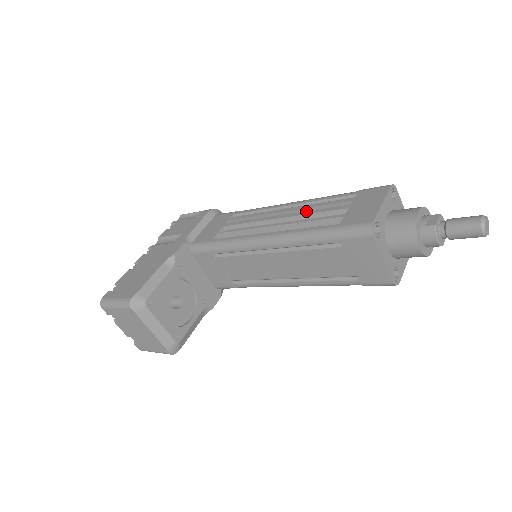
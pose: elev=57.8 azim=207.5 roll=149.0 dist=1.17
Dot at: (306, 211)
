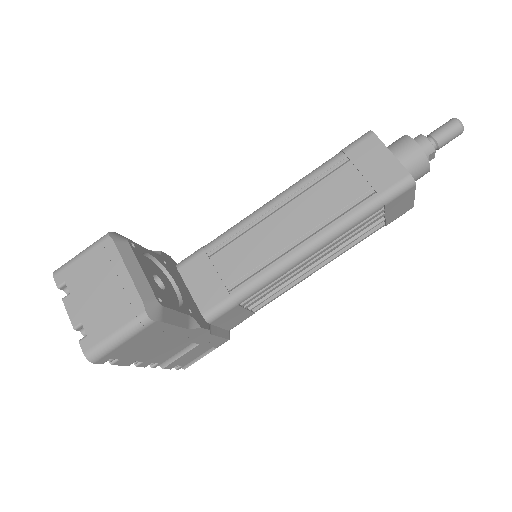
Dot at: occluded
